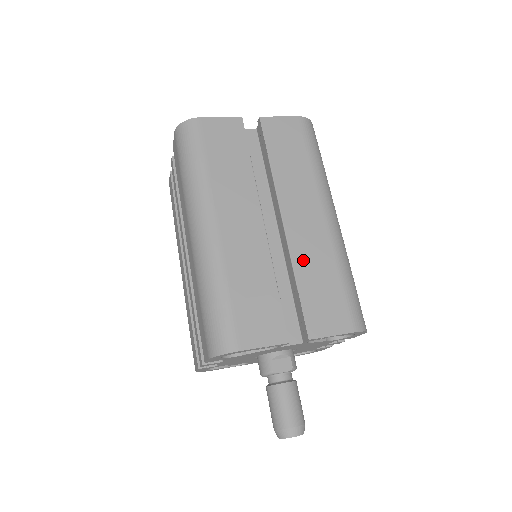
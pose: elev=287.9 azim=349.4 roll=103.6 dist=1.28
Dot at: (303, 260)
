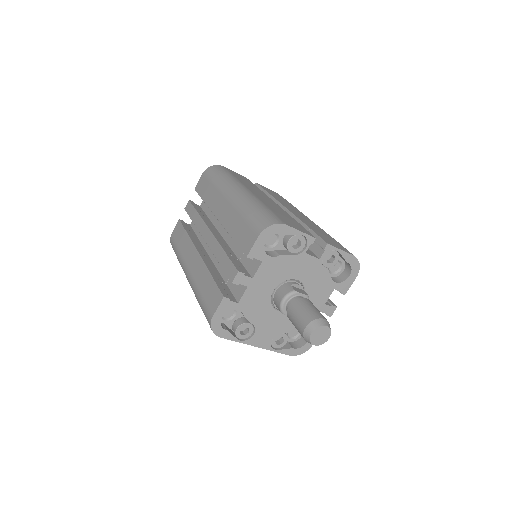
Dot at: (307, 223)
